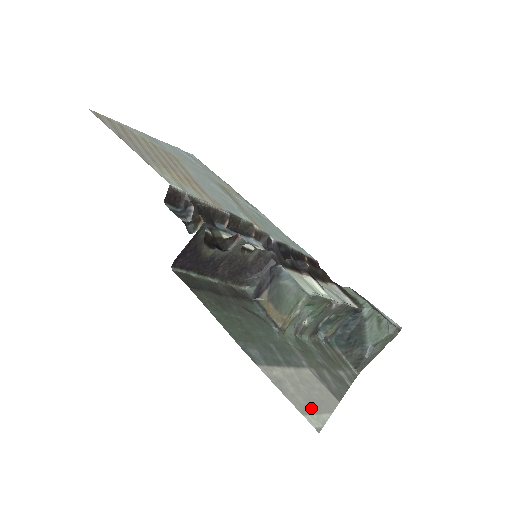
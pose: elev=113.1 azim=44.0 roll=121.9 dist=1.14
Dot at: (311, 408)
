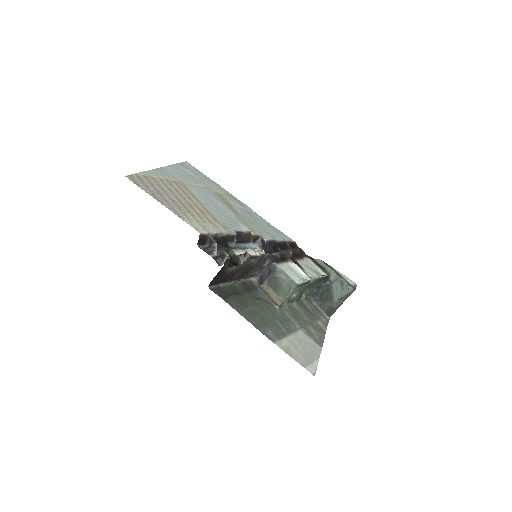
Dot at: (308, 361)
